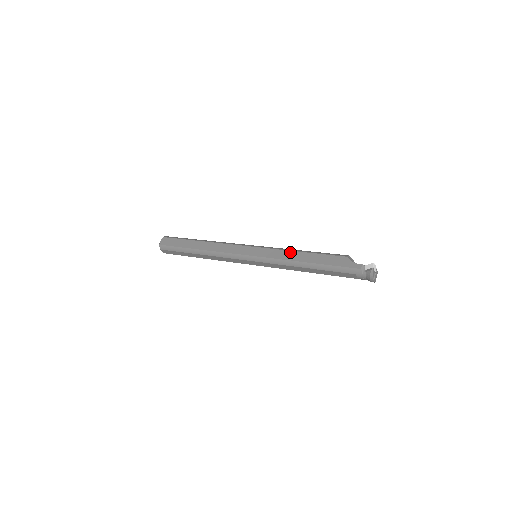
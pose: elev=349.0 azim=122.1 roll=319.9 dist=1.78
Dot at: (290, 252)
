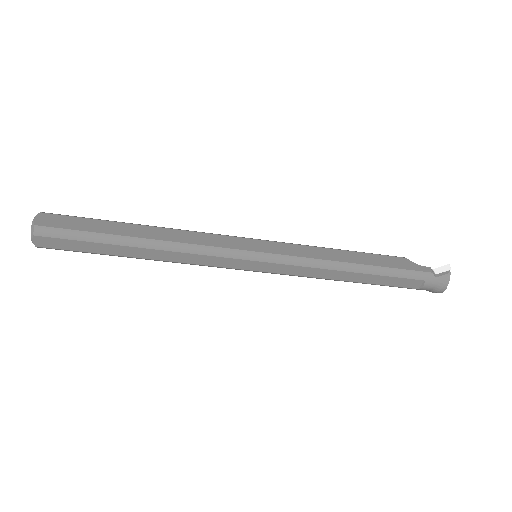
Dot at: (324, 249)
